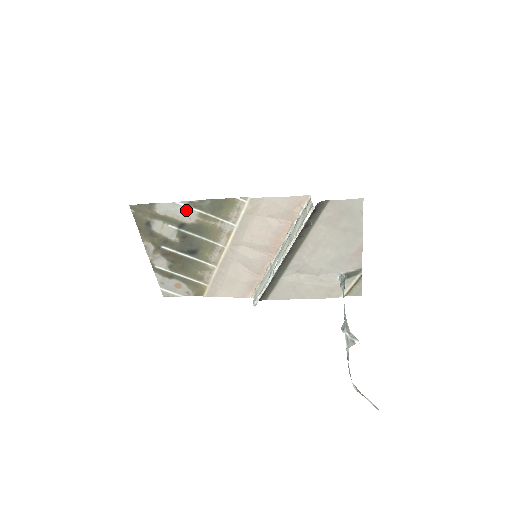
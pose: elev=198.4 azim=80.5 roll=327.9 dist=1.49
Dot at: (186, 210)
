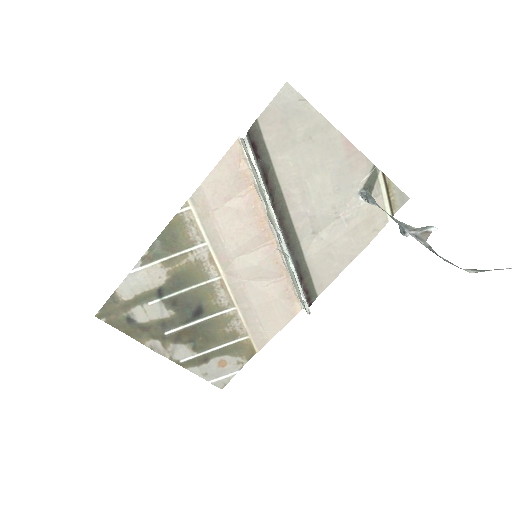
Dot at: (147, 272)
